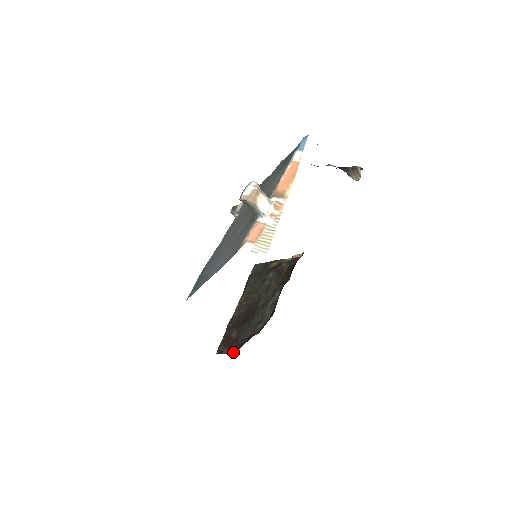
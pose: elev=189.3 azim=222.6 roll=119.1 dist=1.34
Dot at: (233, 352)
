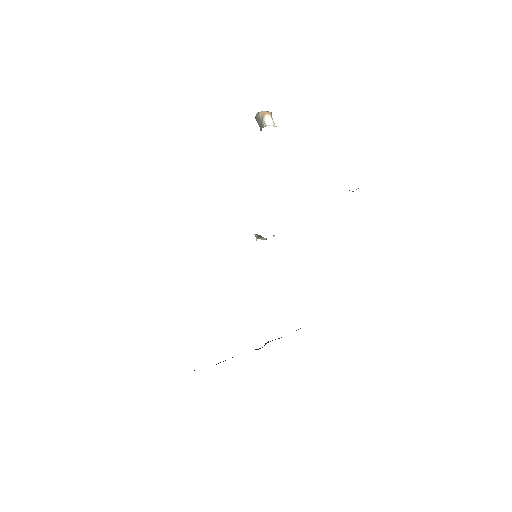
Dot at: occluded
